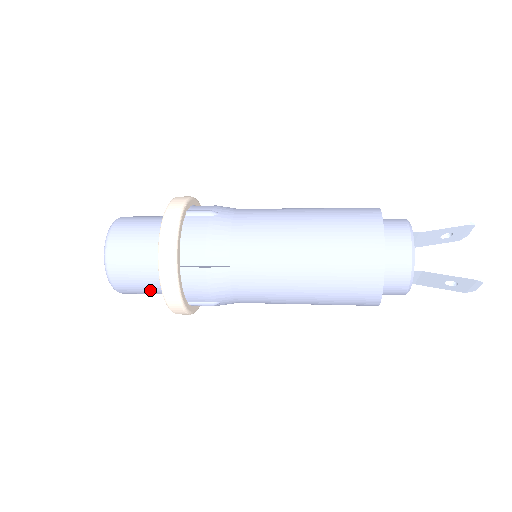
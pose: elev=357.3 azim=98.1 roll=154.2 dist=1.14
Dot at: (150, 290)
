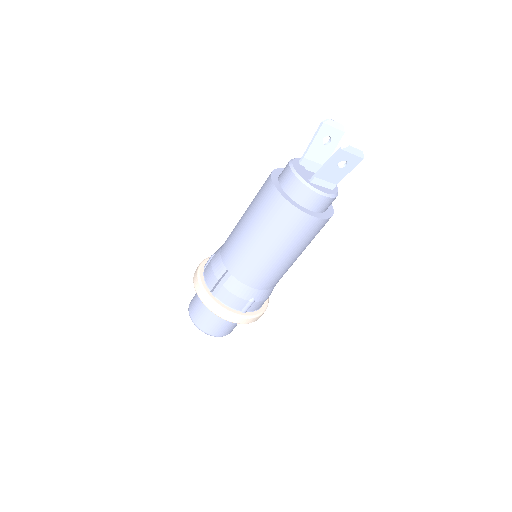
Dot at: (226, 322)
